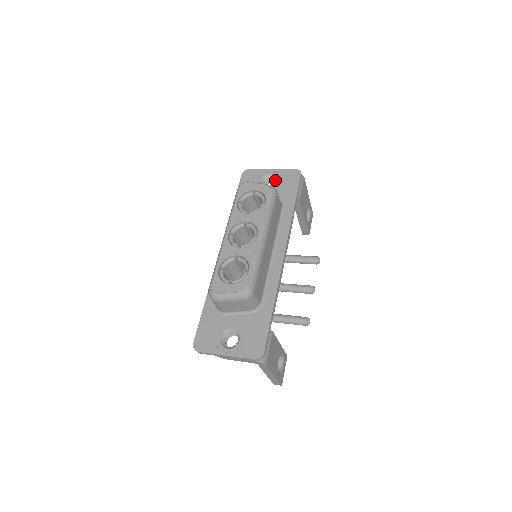
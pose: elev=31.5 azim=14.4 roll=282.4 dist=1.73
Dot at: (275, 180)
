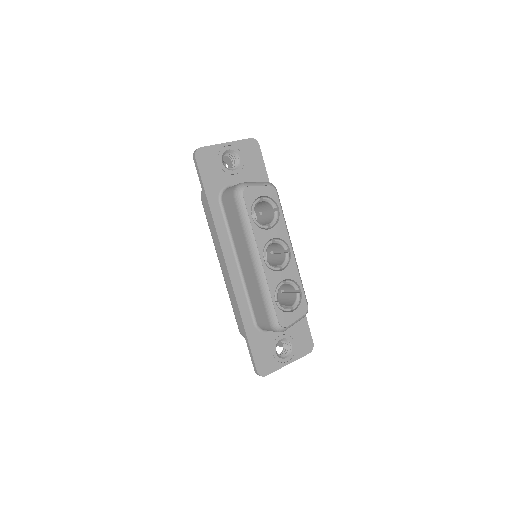
Dot at: (231, 155)
